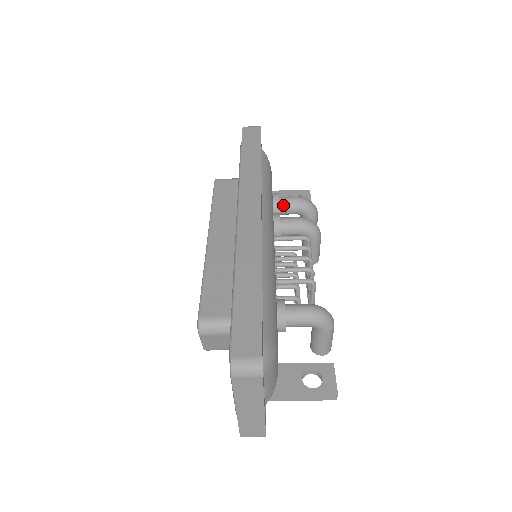
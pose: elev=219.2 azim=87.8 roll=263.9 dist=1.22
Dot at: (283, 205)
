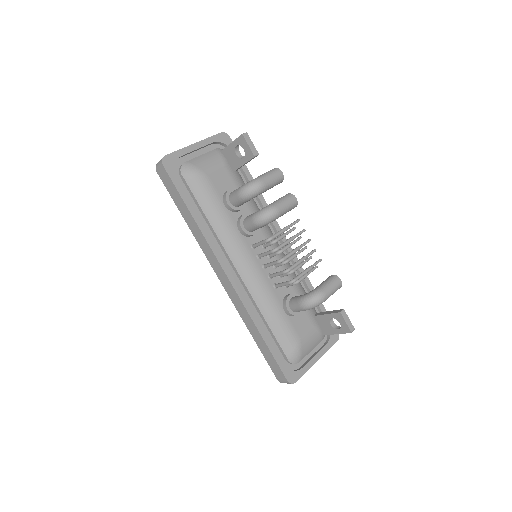
Dot at: (237, 205)
